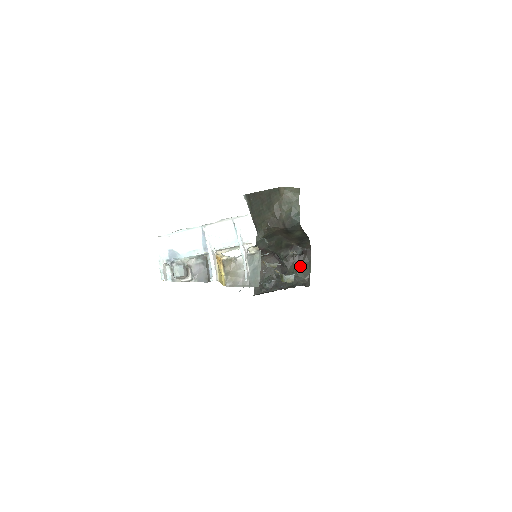
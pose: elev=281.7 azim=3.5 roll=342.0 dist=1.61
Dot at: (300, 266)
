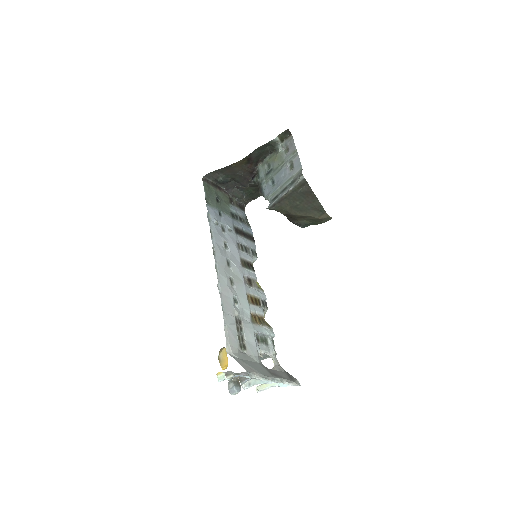
Dot at: (257, 191)
